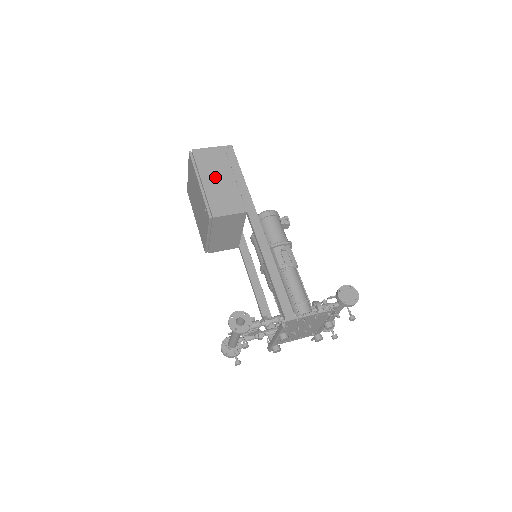
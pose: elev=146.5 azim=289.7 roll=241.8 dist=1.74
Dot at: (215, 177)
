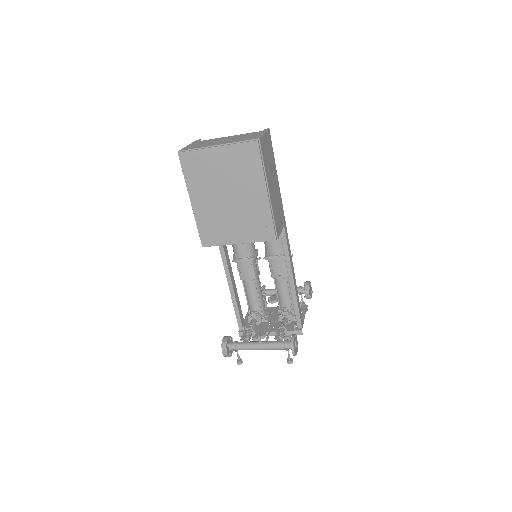
Dot at: (272, 182)
